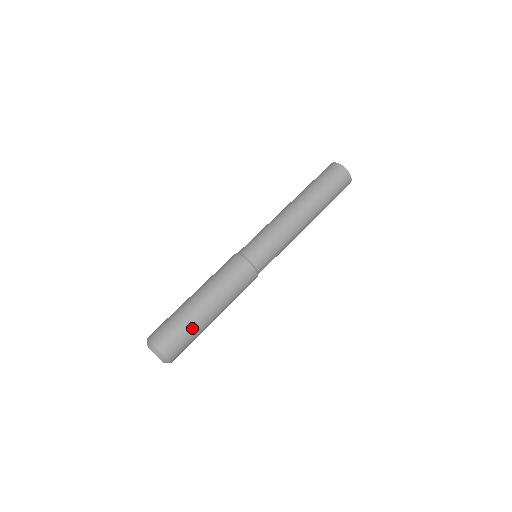
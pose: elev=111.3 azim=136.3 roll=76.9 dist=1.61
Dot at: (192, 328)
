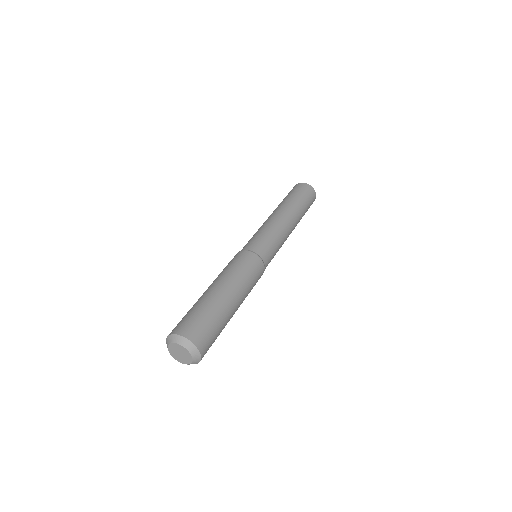
Dot at: (216, 314)
